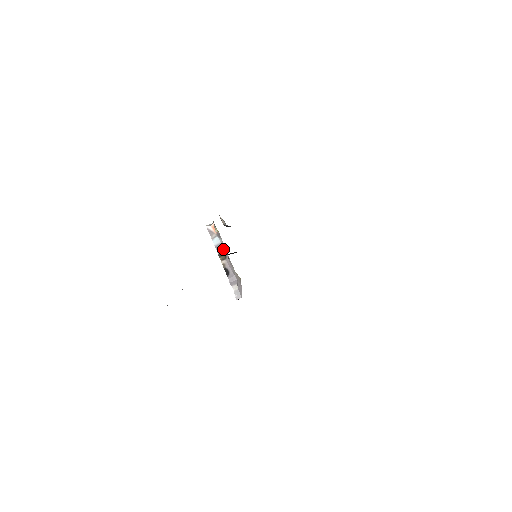
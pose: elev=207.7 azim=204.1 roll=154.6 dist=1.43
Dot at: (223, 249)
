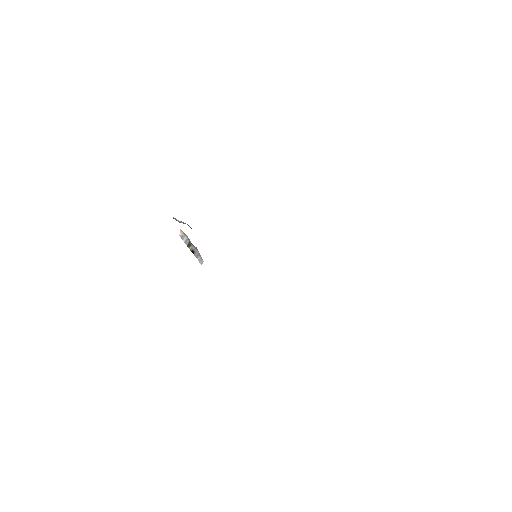
Dot at: (189, 240)
